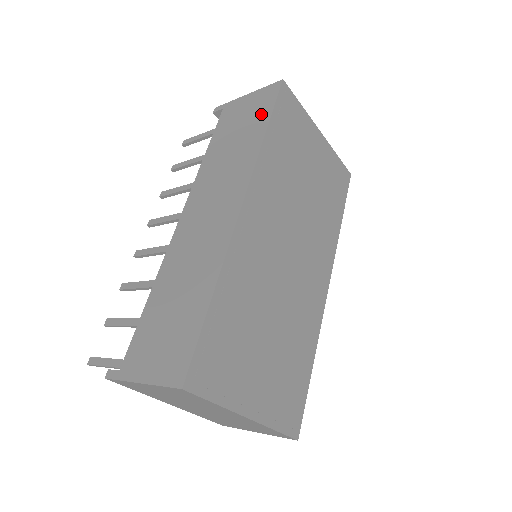
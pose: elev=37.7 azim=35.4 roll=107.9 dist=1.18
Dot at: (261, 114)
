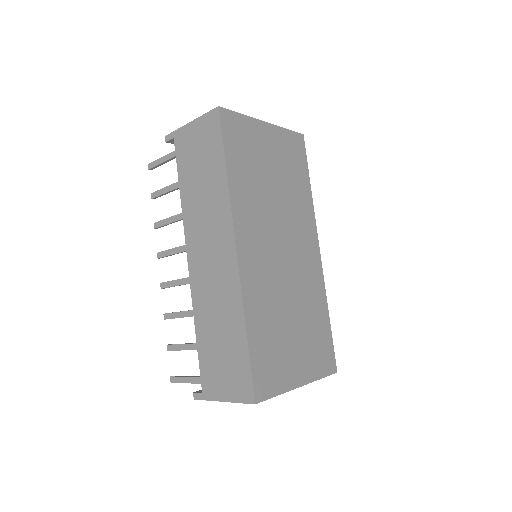
Dot at: (214, 149)
